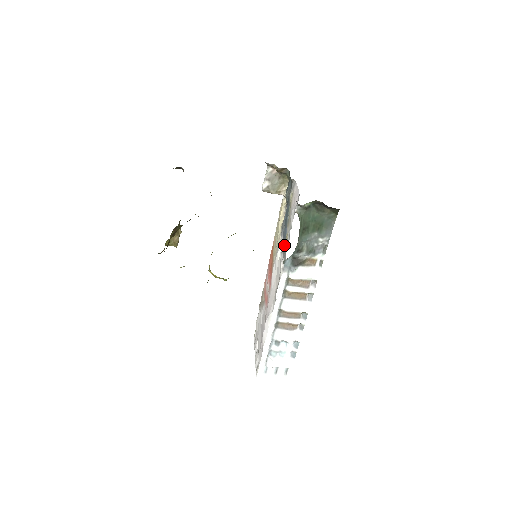
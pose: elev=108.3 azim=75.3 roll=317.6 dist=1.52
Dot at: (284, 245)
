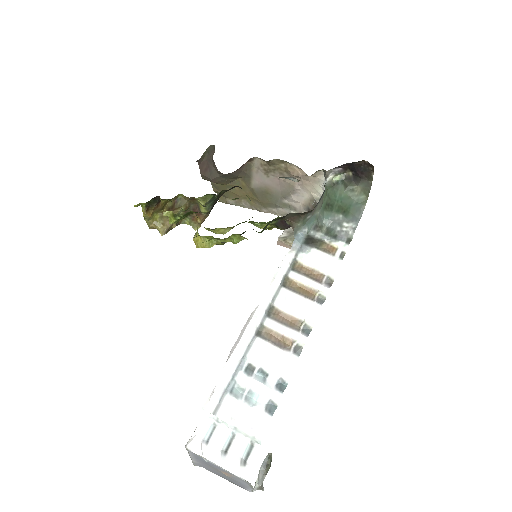
Dot at: occluded
